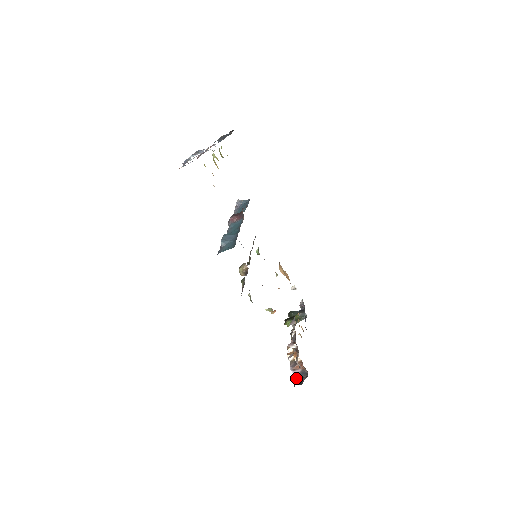
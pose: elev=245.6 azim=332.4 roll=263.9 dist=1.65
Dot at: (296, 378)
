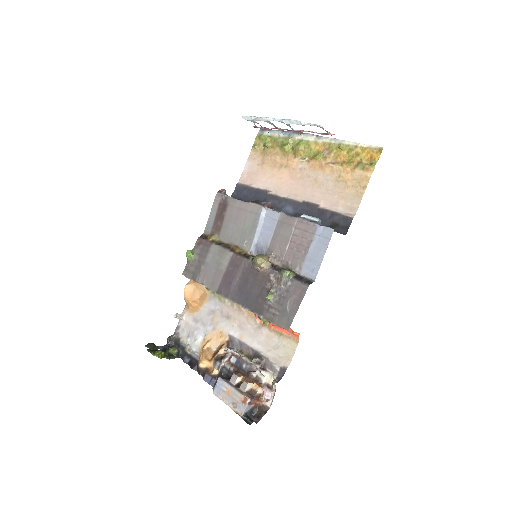
Dot at: (246, 415)
